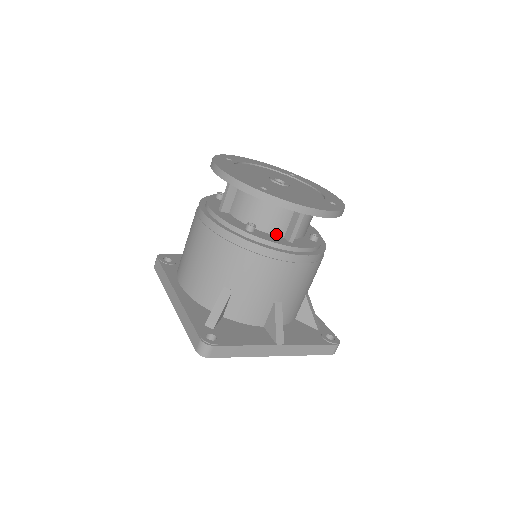
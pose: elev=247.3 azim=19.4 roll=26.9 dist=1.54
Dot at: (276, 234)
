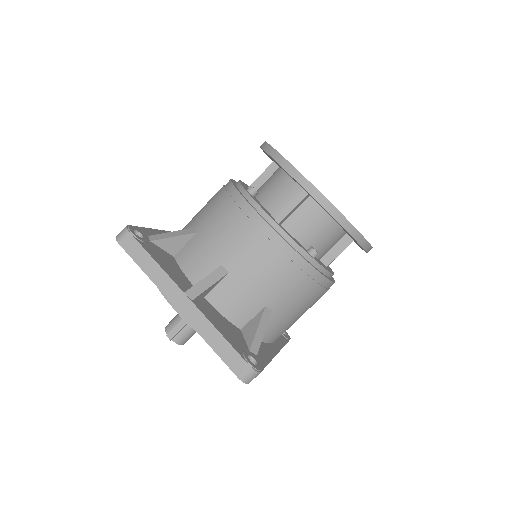
Dot at: (271, 212)
